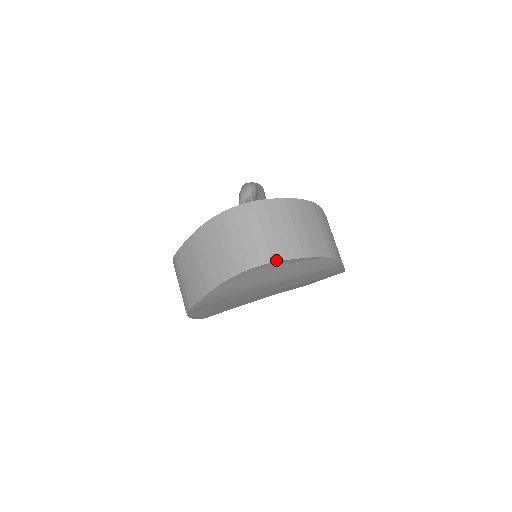
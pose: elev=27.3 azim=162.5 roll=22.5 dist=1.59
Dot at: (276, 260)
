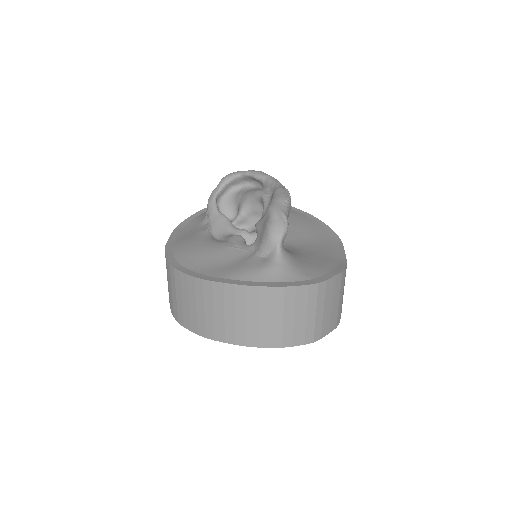
Dot at: (286, 346)
